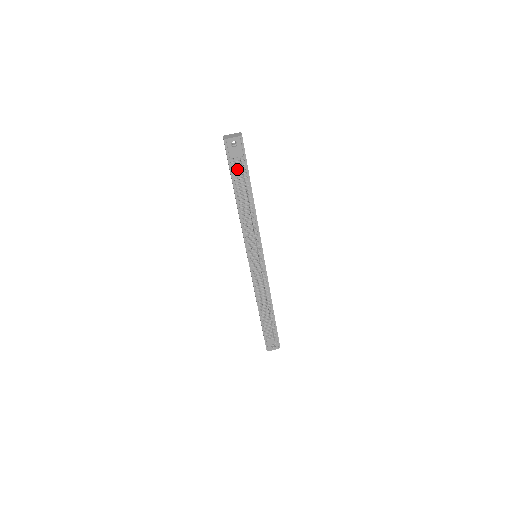
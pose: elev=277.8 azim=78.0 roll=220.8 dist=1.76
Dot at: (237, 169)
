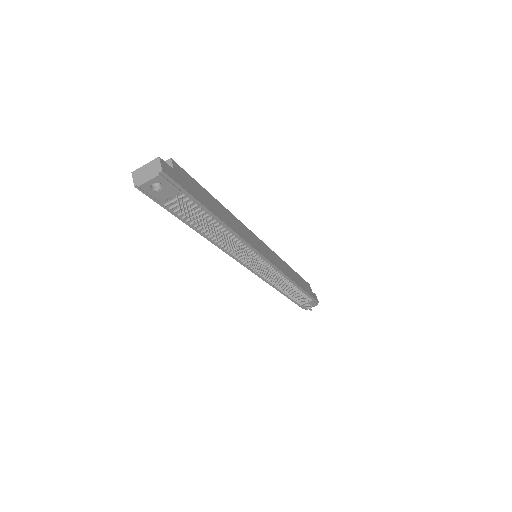
Dot at: occluded
